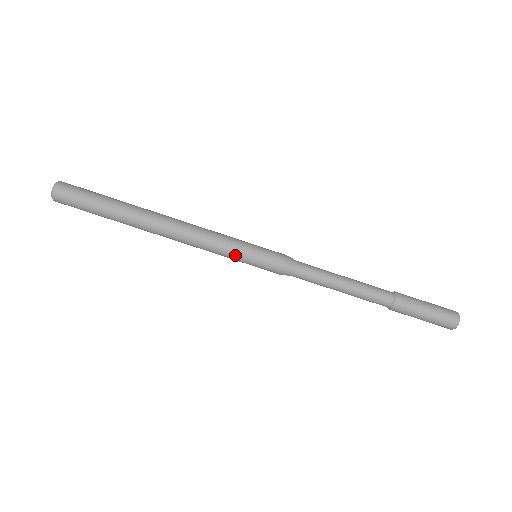
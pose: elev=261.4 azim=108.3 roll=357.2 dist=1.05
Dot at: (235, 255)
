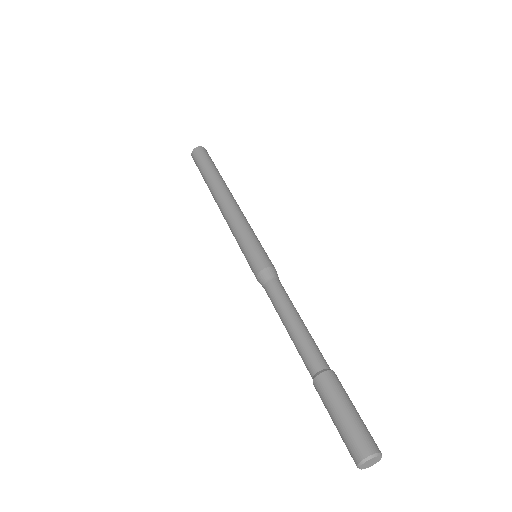
Dot at: (254, 236)
